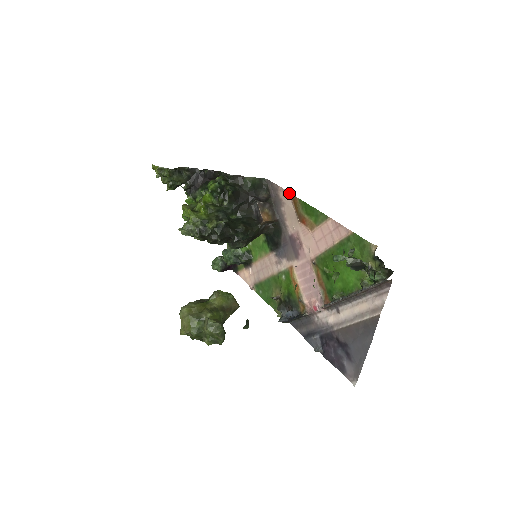
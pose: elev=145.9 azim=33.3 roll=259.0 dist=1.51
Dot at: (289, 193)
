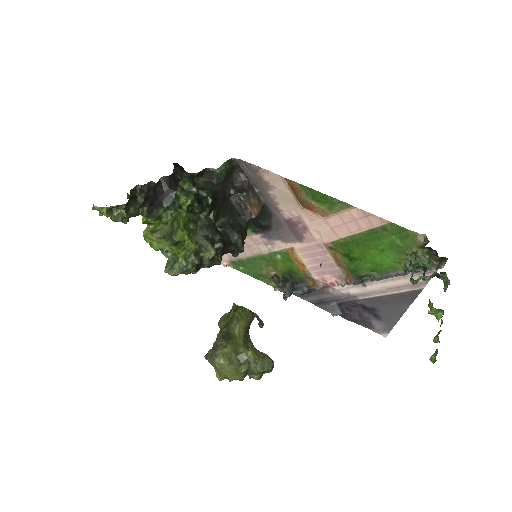
Dot at: (281, 177)
